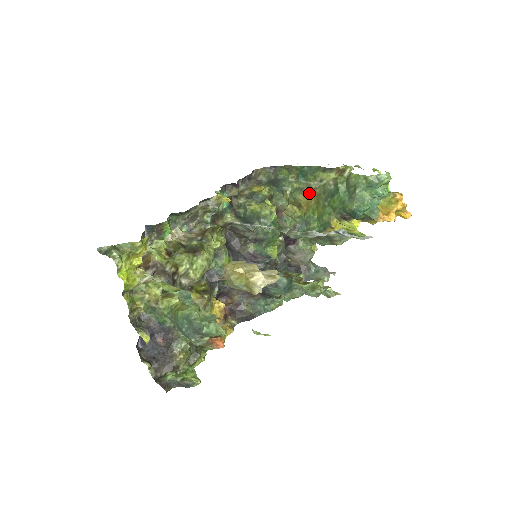
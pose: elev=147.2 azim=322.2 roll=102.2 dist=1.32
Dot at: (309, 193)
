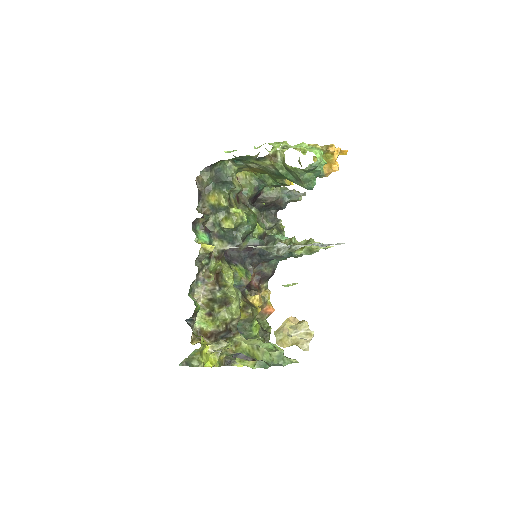
Dot at: occluded
